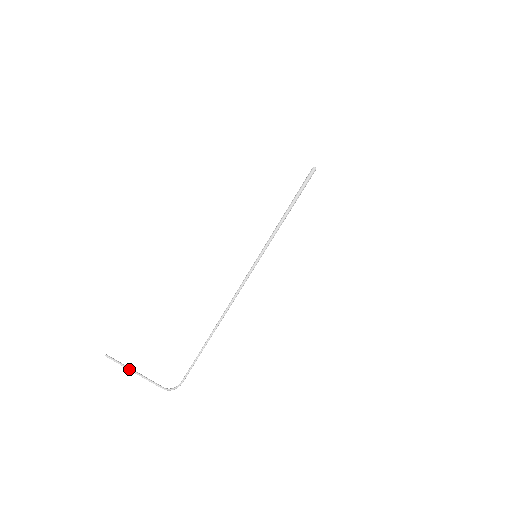
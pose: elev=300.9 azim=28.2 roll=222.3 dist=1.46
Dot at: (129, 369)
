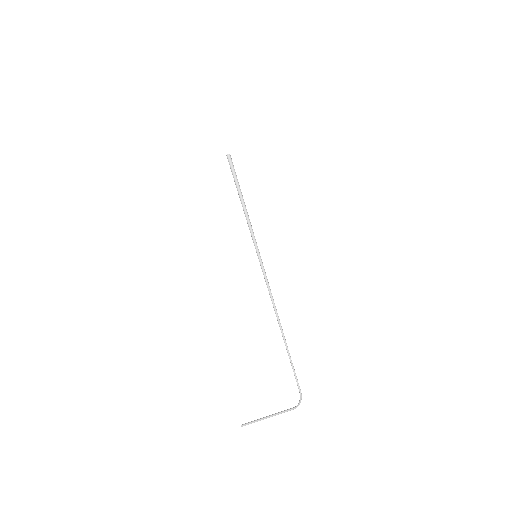
Dot at: occluded
